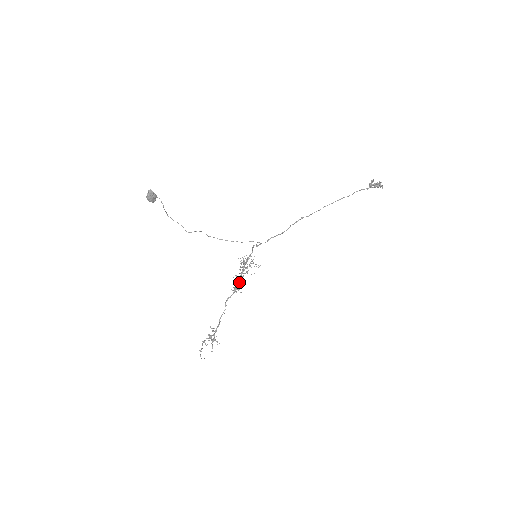
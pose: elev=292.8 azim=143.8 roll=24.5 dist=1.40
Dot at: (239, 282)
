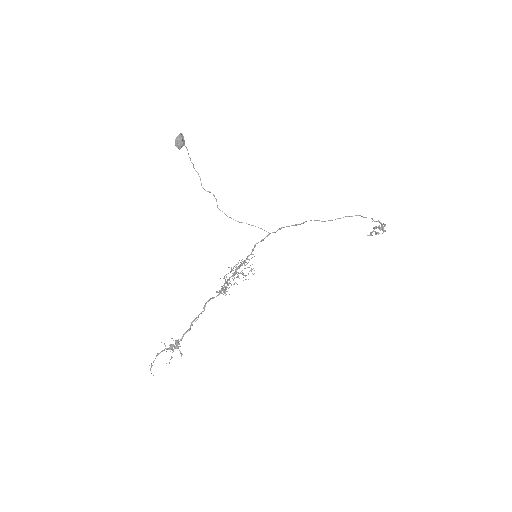
Dot at: (225, 289)
